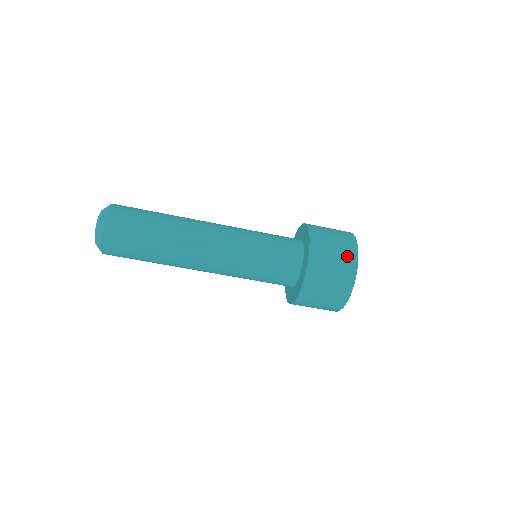
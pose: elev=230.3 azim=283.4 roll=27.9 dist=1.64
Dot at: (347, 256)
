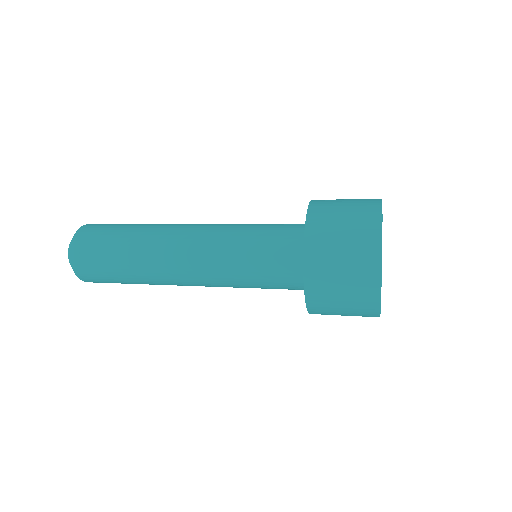
Dot at: (363, 244)
